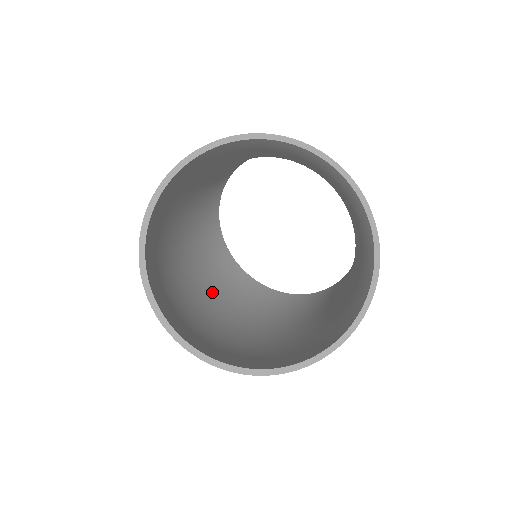
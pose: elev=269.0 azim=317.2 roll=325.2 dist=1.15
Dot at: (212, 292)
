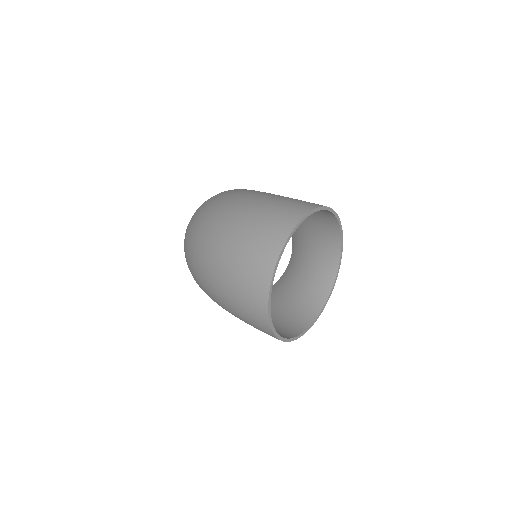
Dot at: occluded
